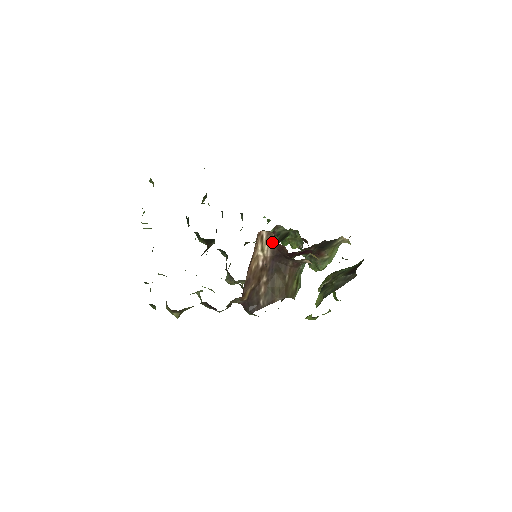
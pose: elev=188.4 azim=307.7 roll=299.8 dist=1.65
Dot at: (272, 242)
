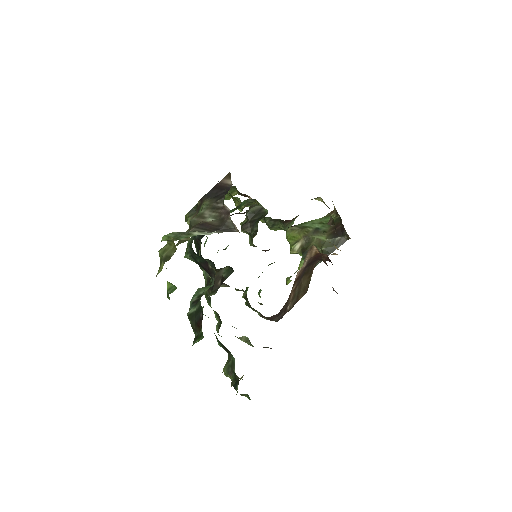
Dot at: (310, 253)
